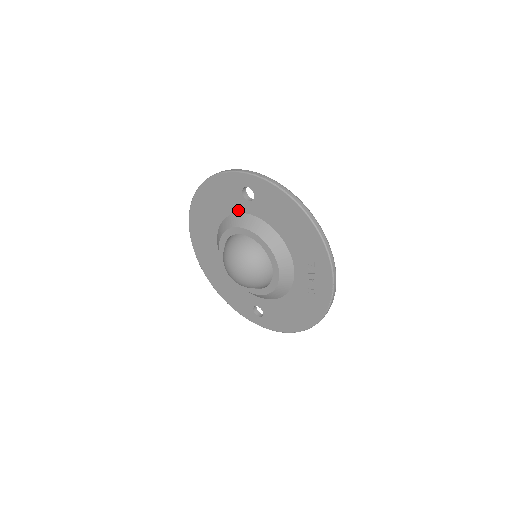
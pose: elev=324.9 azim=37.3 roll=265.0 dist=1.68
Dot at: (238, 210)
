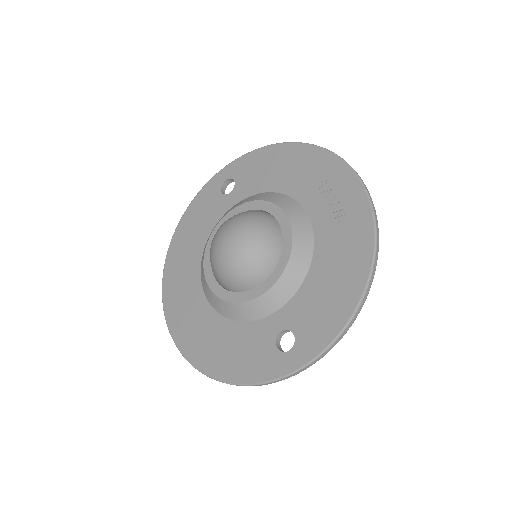
Dot at: (220, 215)
